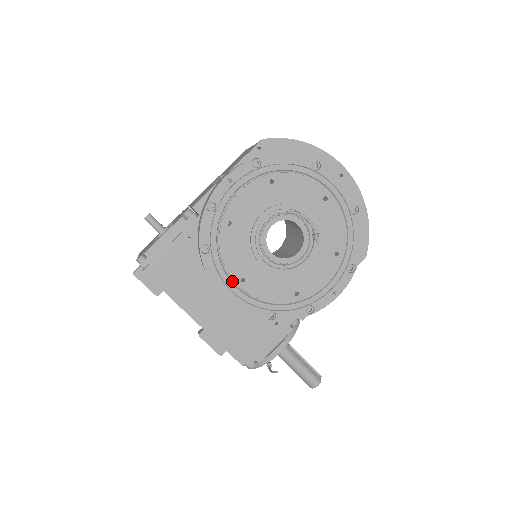
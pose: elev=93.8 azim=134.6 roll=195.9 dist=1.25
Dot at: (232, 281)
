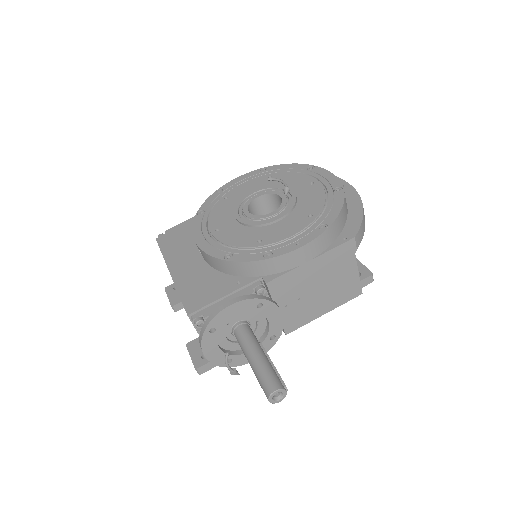
Dot at: (209, 232)
